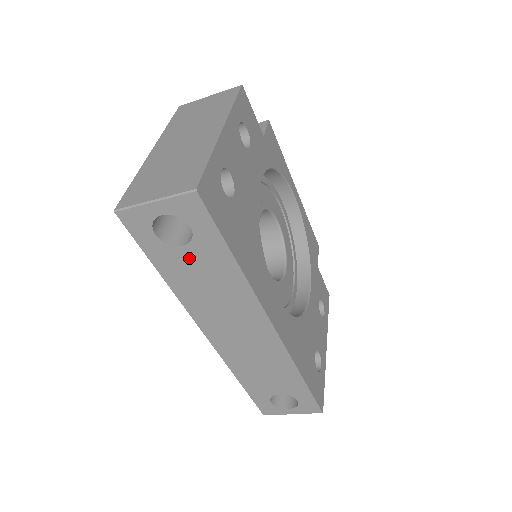
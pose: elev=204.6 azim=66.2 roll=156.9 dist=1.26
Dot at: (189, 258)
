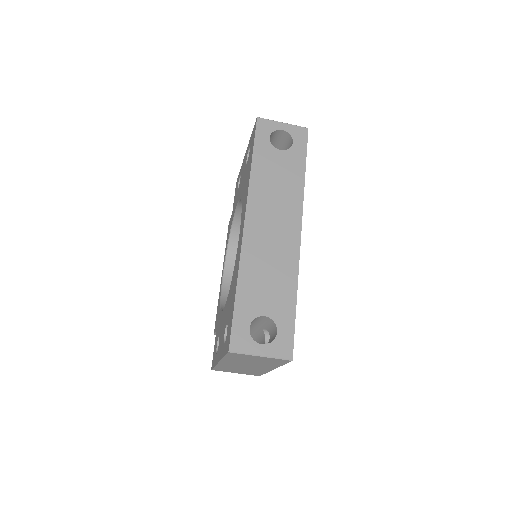
Dot at: (279, 158)
